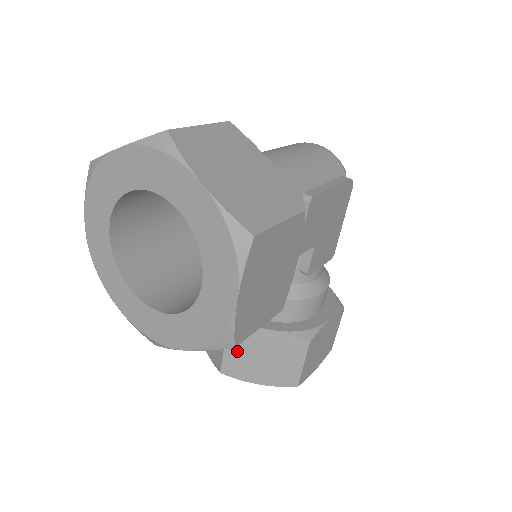
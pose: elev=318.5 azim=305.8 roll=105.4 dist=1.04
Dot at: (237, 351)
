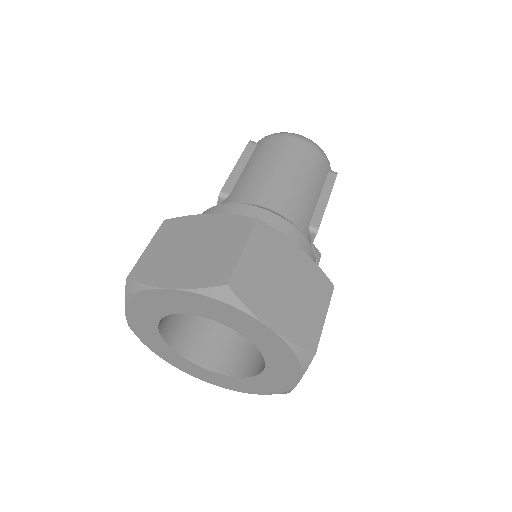
Dot at: occluded
